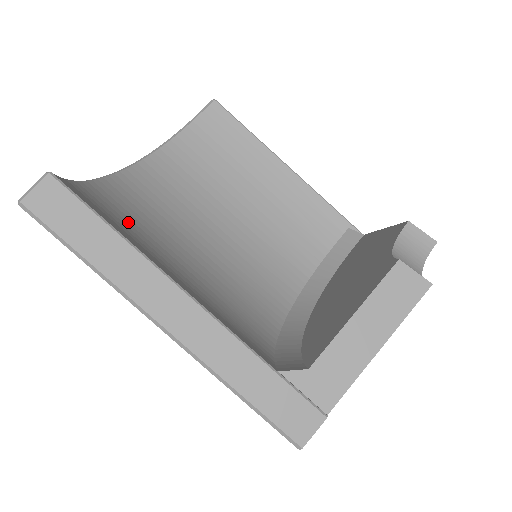
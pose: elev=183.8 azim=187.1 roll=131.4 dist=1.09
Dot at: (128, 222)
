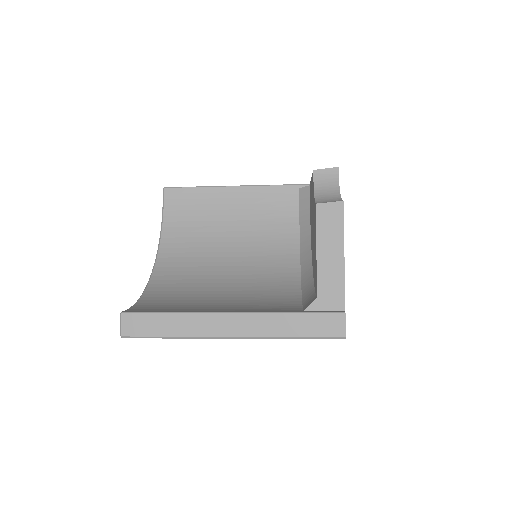
Dot at: (176, 300)
